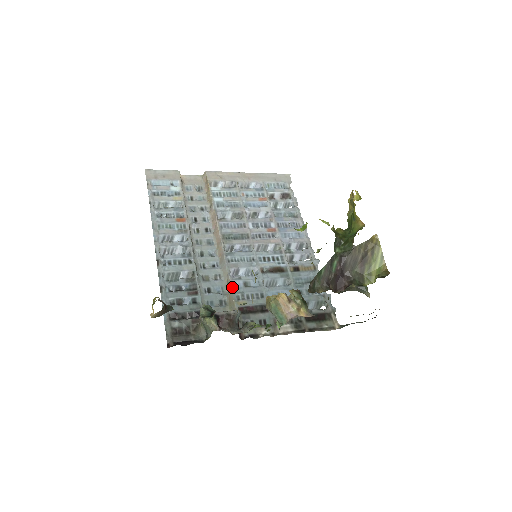
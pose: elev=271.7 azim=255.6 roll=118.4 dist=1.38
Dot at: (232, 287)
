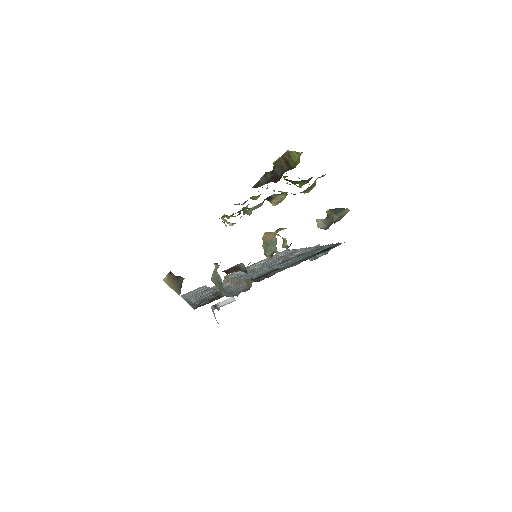
Dot at: occluded
